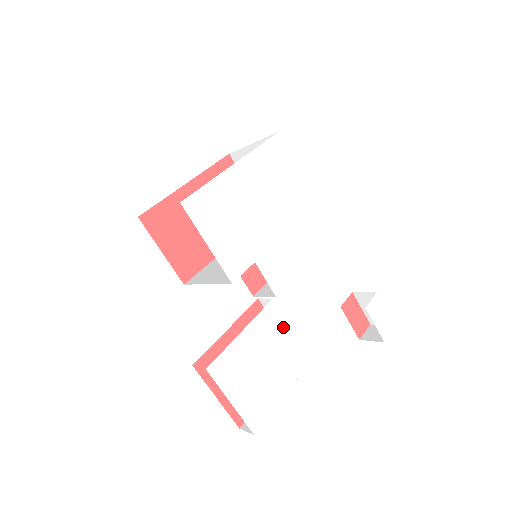
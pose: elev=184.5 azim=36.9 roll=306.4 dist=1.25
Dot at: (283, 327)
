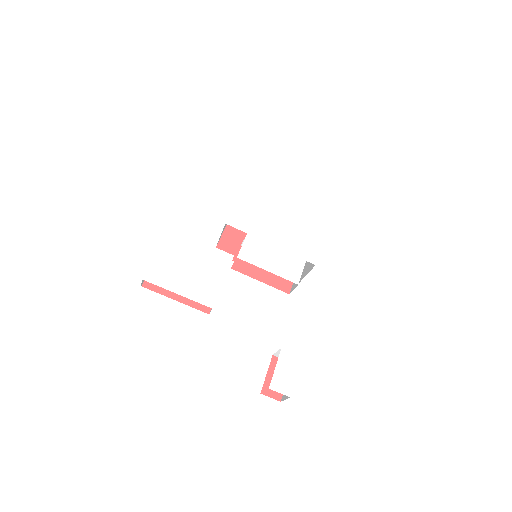
Dot at: (222, 272)
